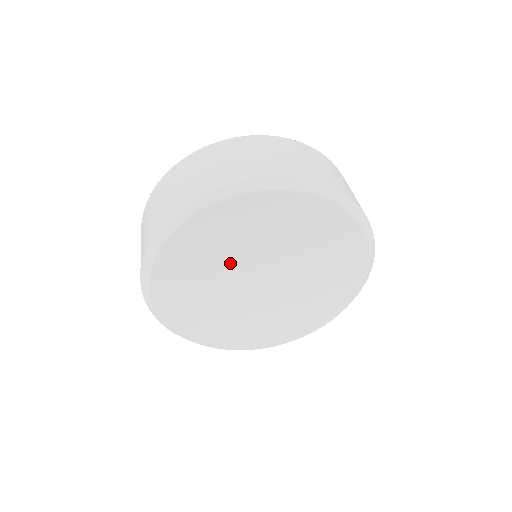
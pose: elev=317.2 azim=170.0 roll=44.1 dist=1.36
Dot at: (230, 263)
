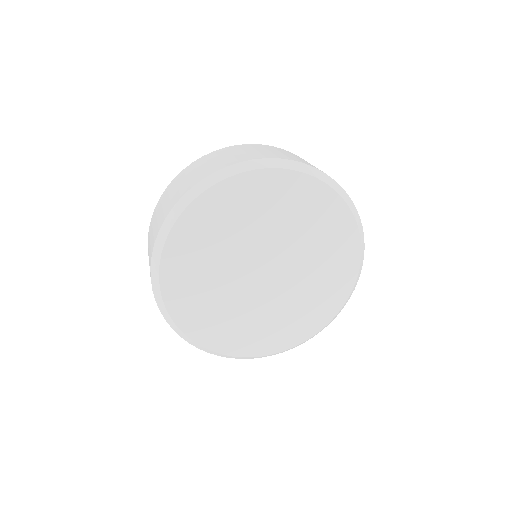
Dot at: (224, 267)
